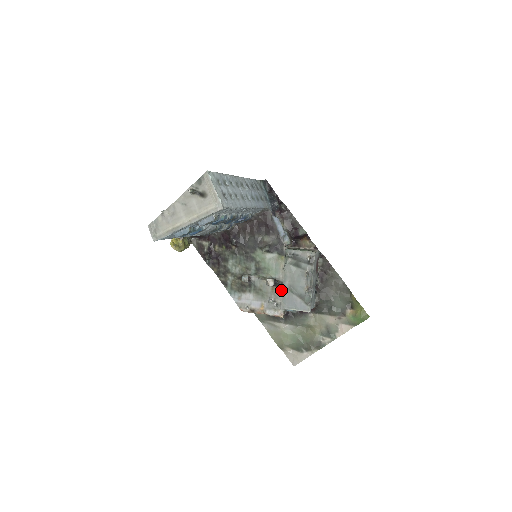
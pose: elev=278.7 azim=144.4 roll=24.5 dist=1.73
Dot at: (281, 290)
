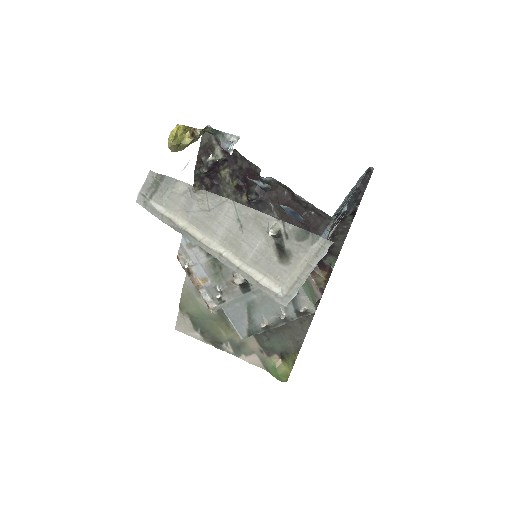
Dot at: (240, 293)
